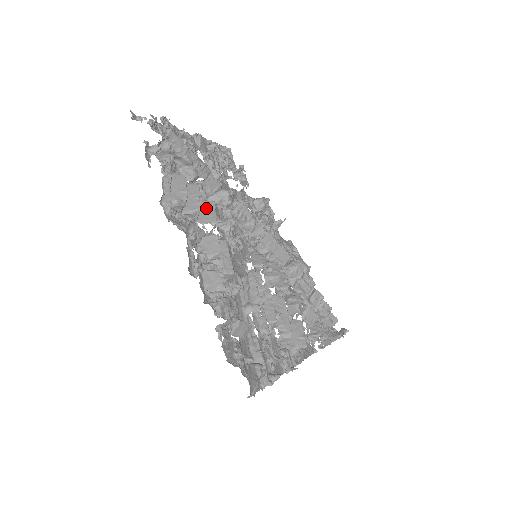
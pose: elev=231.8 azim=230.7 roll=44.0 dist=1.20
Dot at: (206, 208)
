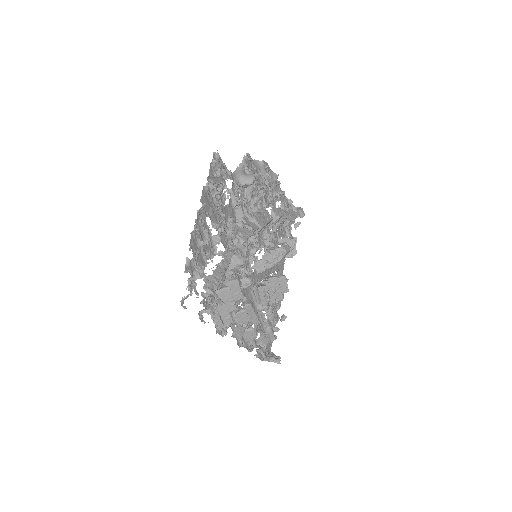
Dot at: (233, 289)
